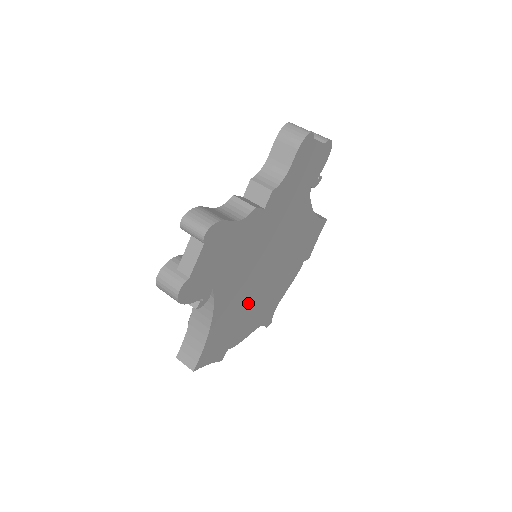
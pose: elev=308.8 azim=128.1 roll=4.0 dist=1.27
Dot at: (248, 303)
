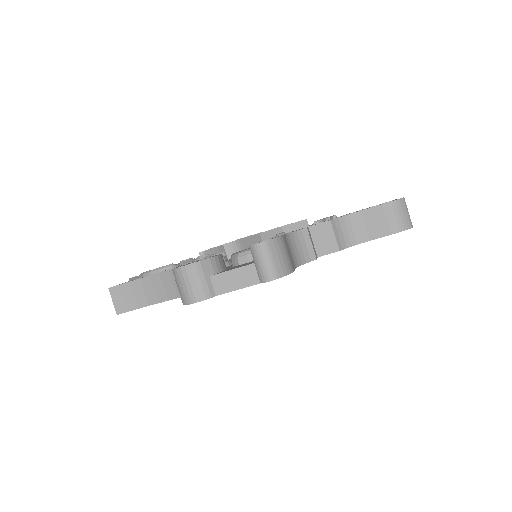
Dot at: occluded
